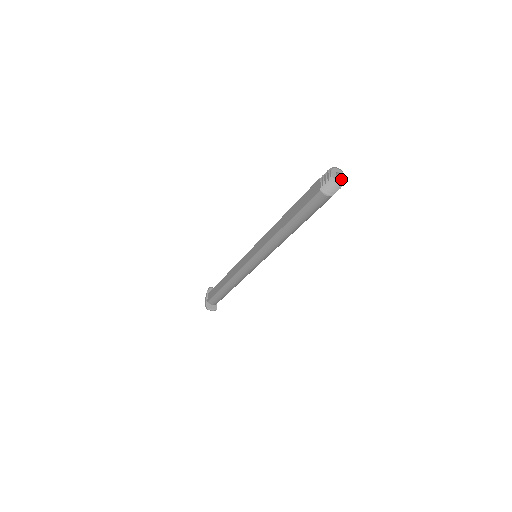
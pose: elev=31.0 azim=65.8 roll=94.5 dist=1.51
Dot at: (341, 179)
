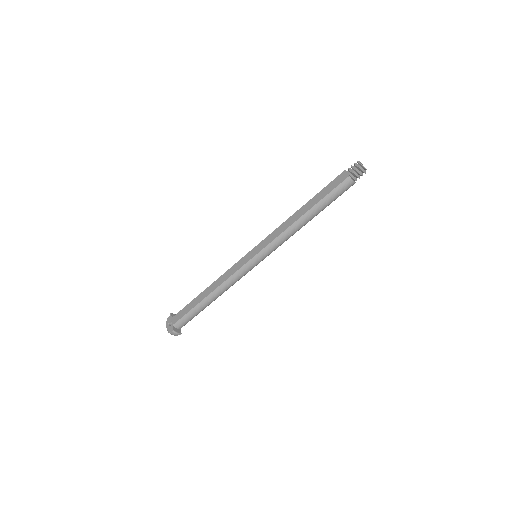
Dot at: (365, 168)
